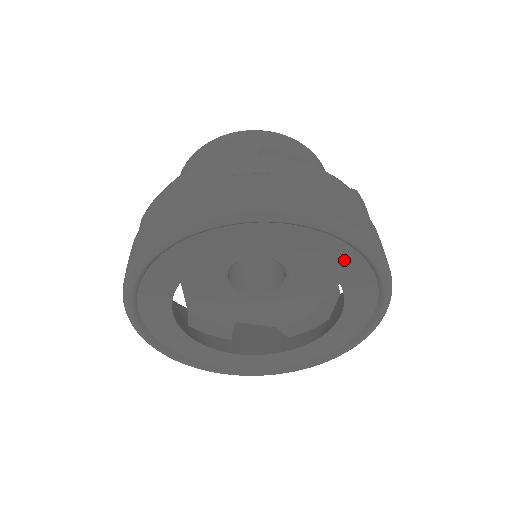
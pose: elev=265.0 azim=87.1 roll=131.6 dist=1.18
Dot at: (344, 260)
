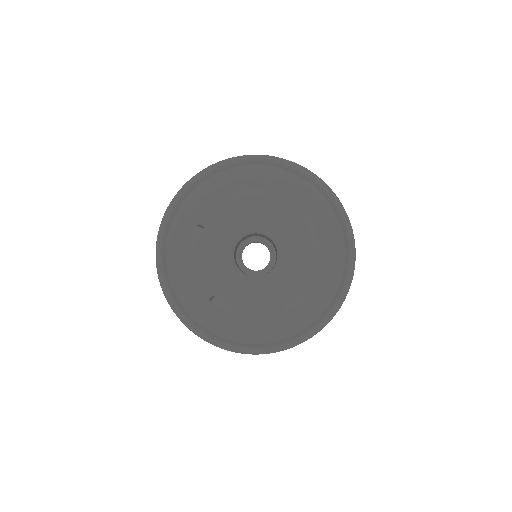
Dot at: (331, 233)
